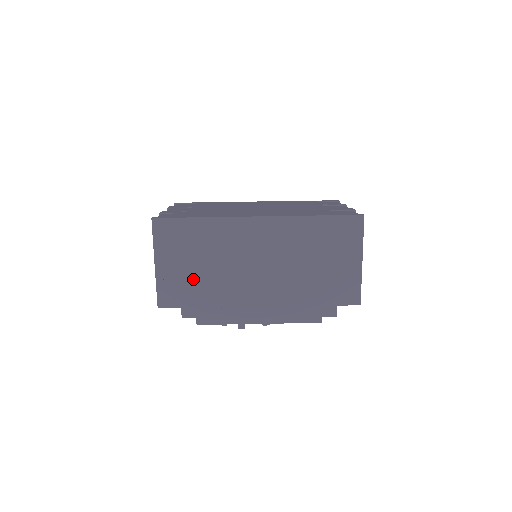
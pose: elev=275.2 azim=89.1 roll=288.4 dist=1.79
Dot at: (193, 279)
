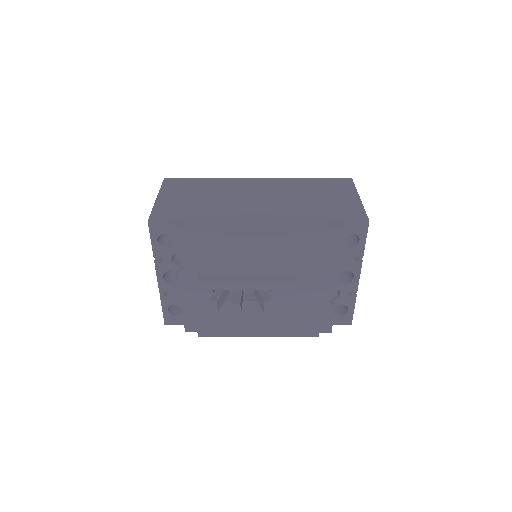
Dot at: (192, 205)
